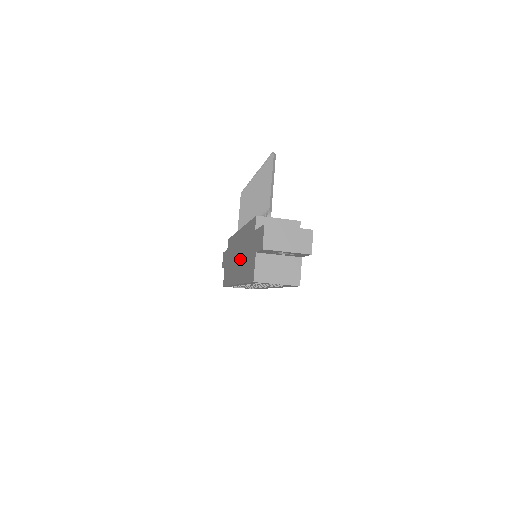
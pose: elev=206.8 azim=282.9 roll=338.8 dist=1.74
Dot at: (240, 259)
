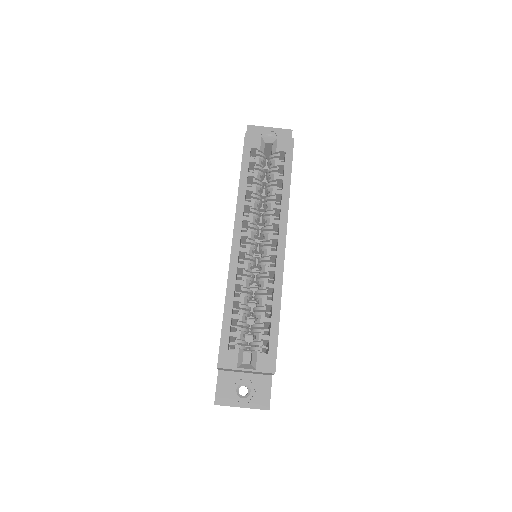
Dot at: occluded
